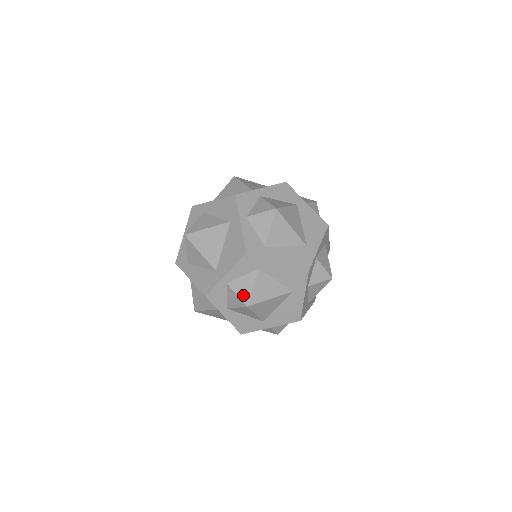
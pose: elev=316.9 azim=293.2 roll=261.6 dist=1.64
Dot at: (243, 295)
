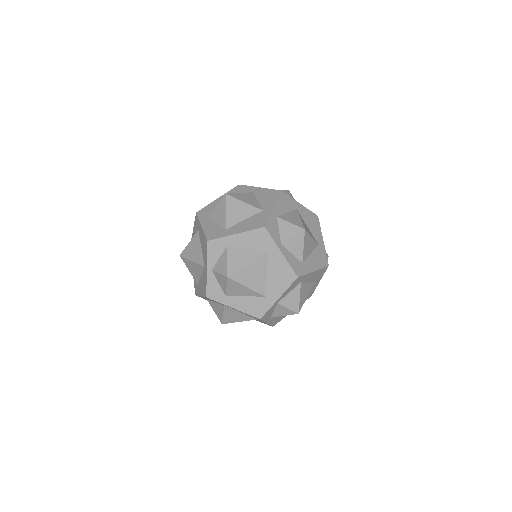
Dot at: (293, 307)
